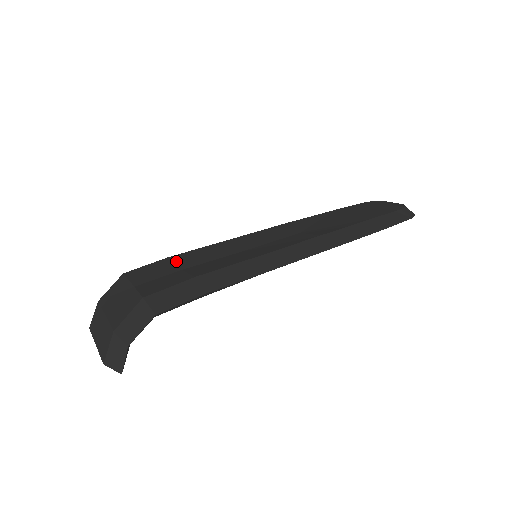
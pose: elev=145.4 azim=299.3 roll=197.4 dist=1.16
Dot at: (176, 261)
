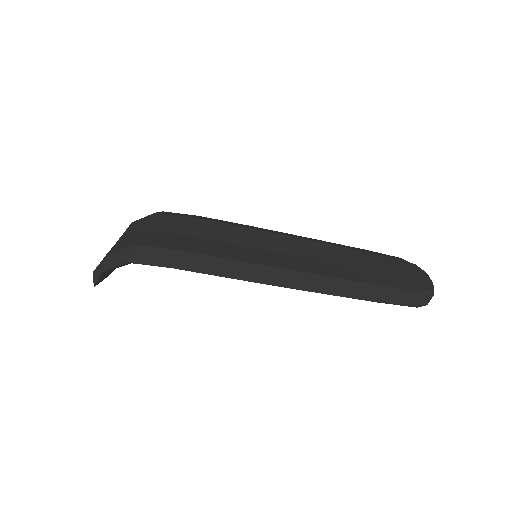
Dot at: (194, 225)
